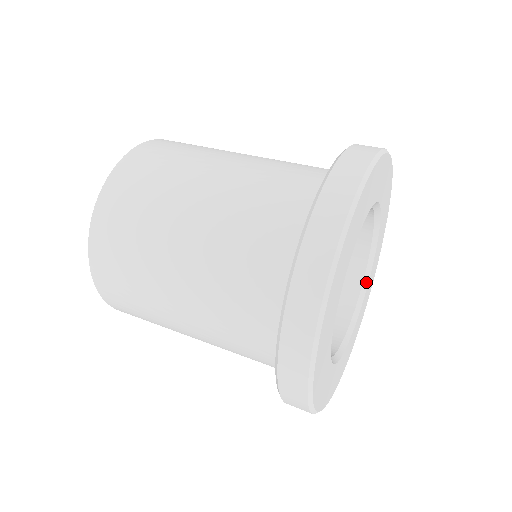
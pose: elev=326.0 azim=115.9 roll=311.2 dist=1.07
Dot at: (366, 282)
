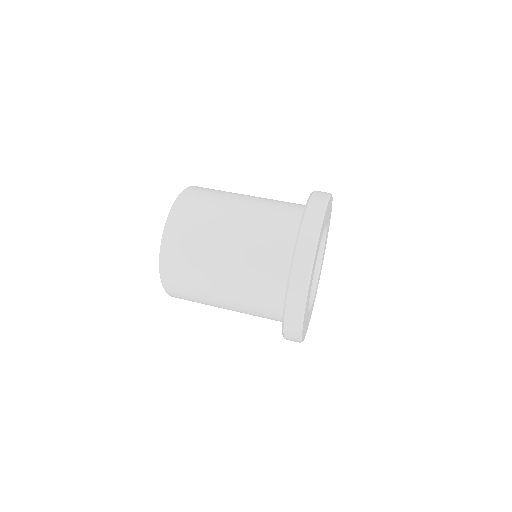
Dot at: (319, 269)
